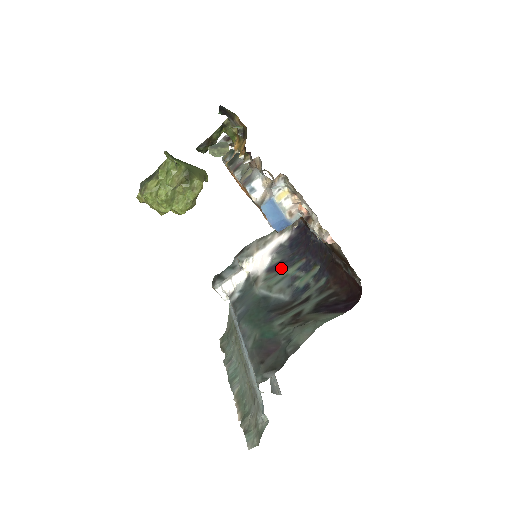
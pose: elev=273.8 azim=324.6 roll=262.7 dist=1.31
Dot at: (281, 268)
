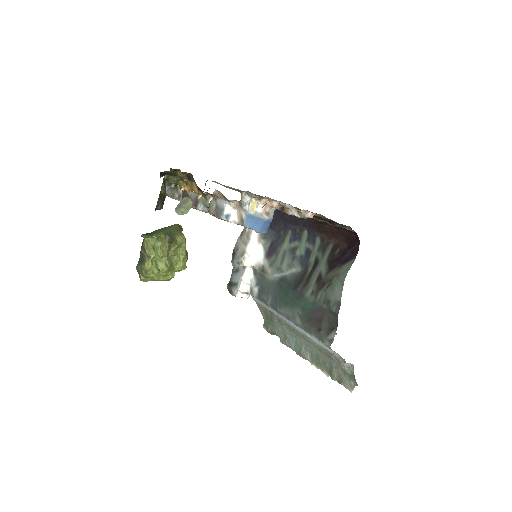
Dot at: (276, 249)
